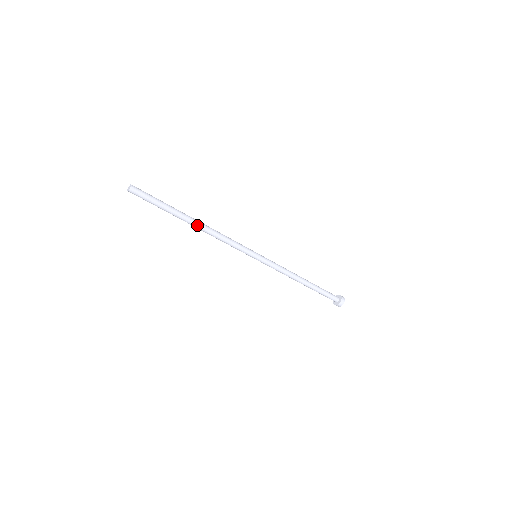
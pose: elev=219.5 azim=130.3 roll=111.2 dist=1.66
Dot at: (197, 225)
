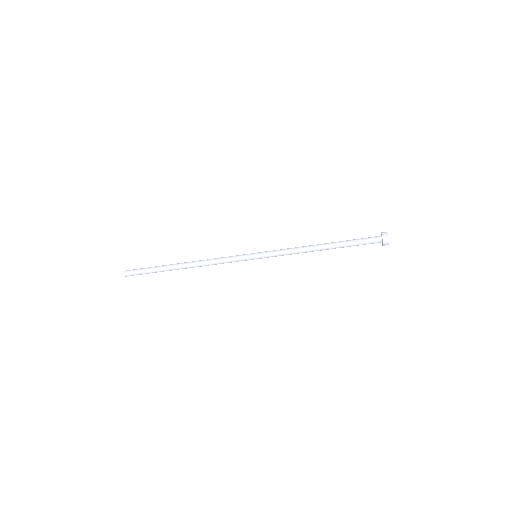
Dot at: (186, 264)
